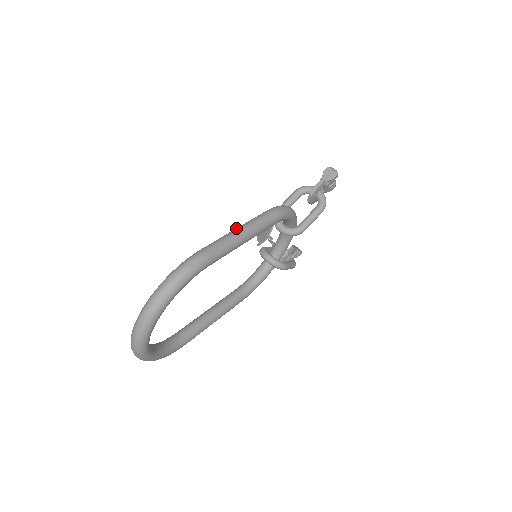
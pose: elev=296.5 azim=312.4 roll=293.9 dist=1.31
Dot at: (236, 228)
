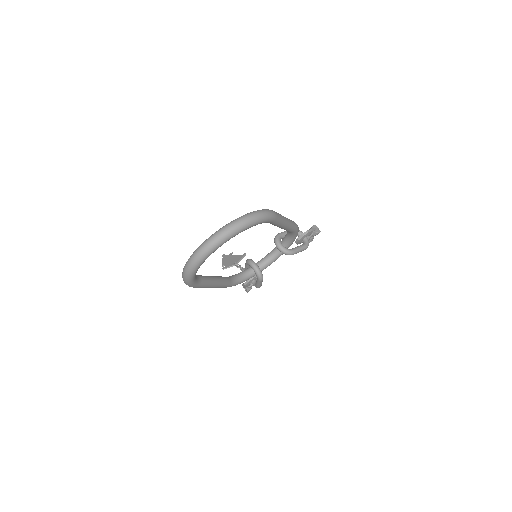
Dot at: occluded
